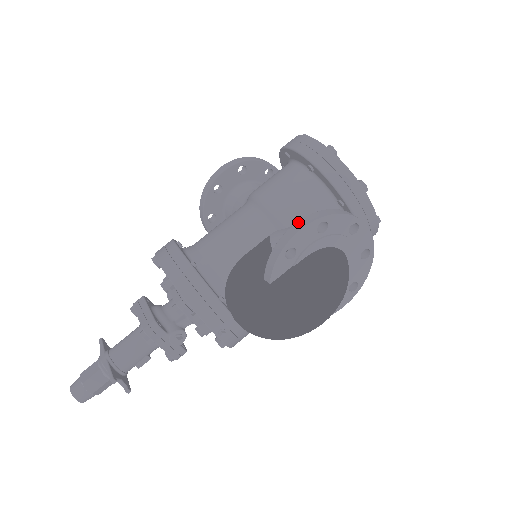
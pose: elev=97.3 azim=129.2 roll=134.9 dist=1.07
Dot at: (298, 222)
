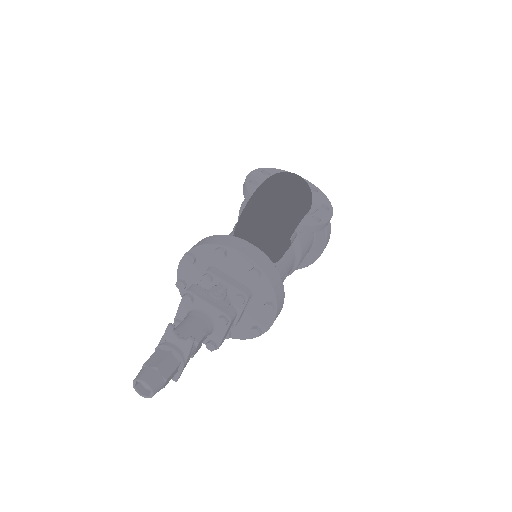
Dot at: occluded
